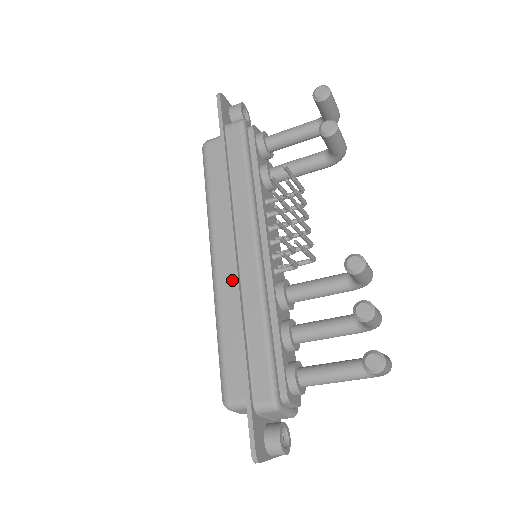
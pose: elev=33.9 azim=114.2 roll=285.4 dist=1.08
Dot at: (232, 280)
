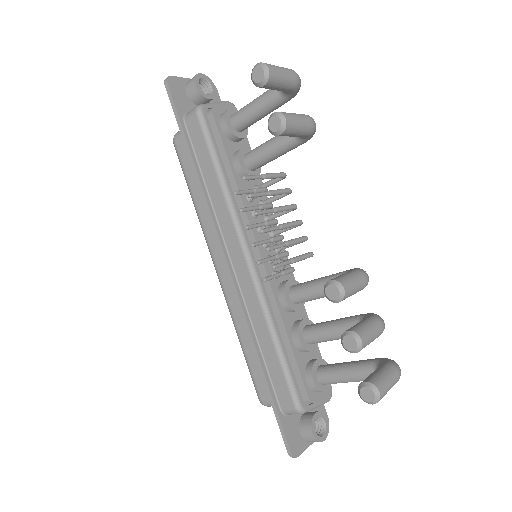
Dot at: occluded
